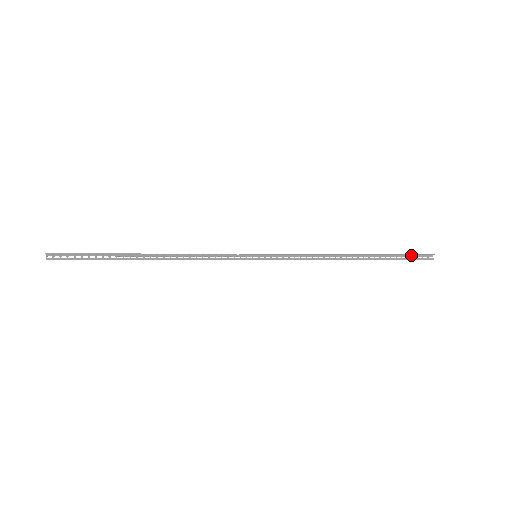
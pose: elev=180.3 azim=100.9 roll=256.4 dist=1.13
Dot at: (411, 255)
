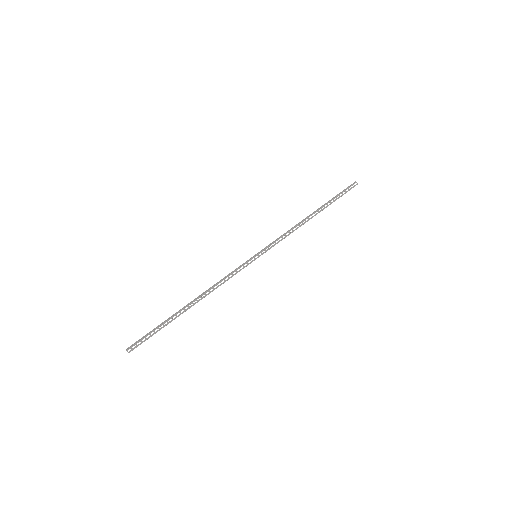
Dot at: (344, 190)
